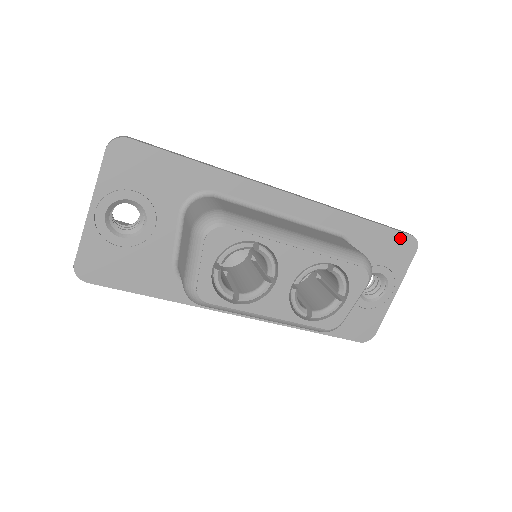
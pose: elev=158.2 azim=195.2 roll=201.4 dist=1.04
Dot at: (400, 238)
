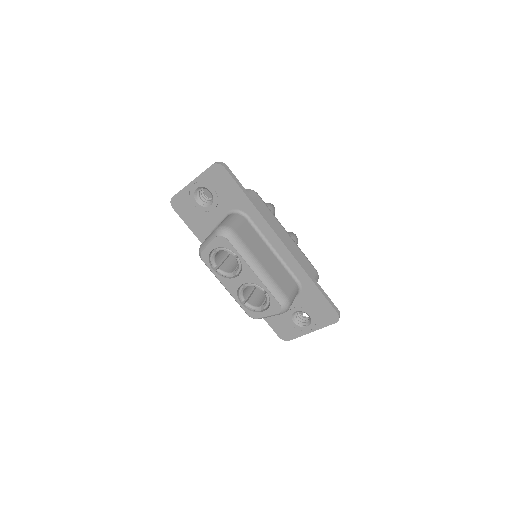
Dot at: (330, 309)
